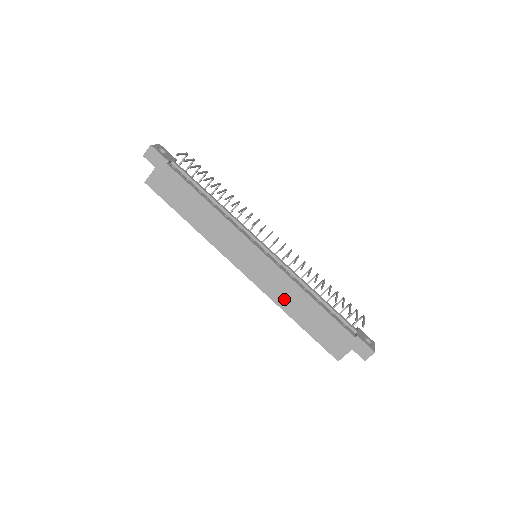
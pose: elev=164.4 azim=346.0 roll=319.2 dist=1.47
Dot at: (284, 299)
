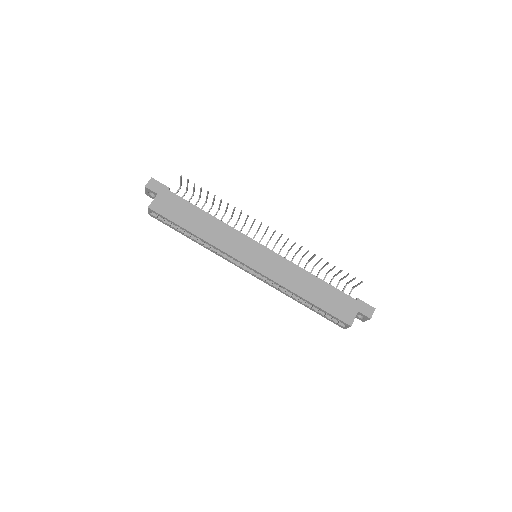
Dot at: (292, 282)
